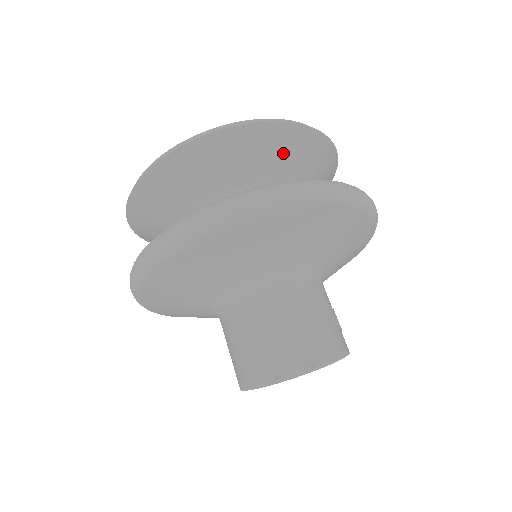
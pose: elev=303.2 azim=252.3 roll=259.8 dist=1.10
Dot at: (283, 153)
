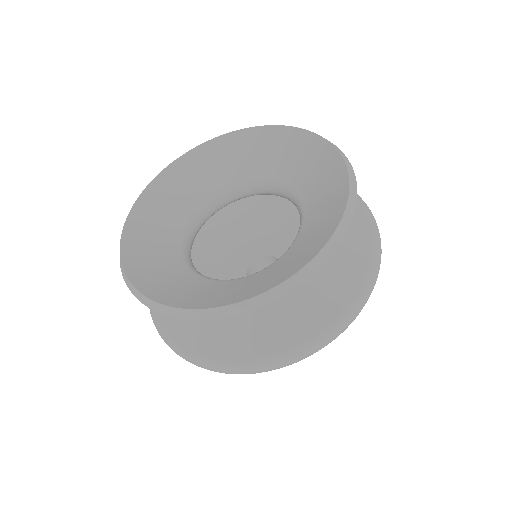
Dot at: occluded
